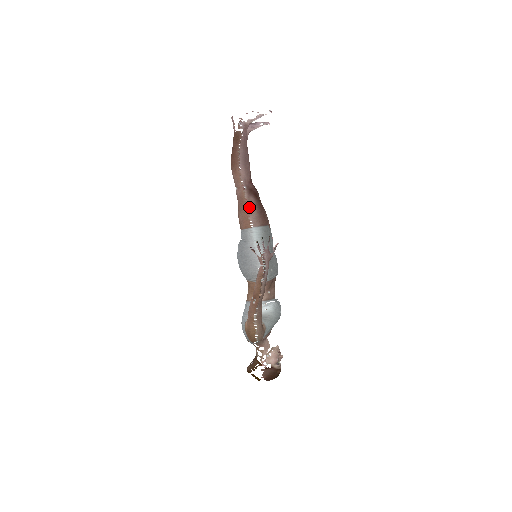
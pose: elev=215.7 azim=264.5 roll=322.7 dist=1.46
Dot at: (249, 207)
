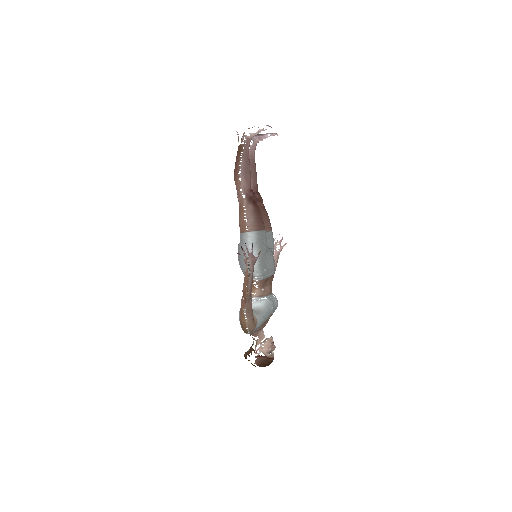
Dot at: (247, 213)
